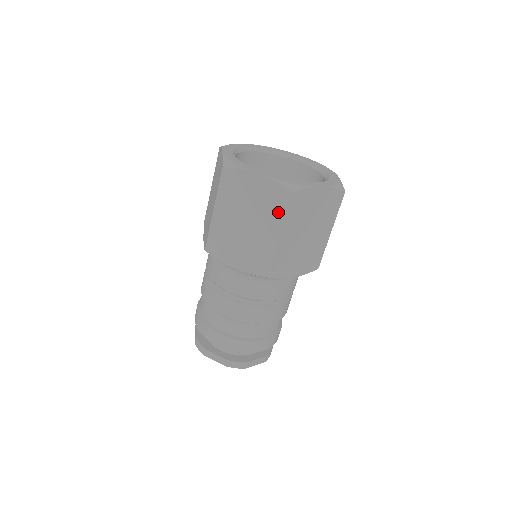
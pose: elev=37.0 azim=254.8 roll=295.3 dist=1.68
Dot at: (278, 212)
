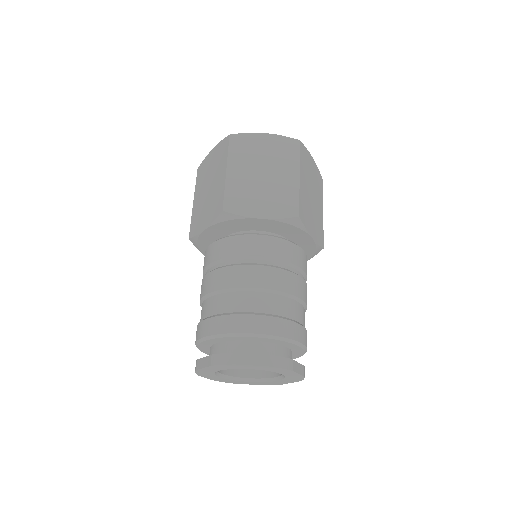
Dot at: (292, 157)
